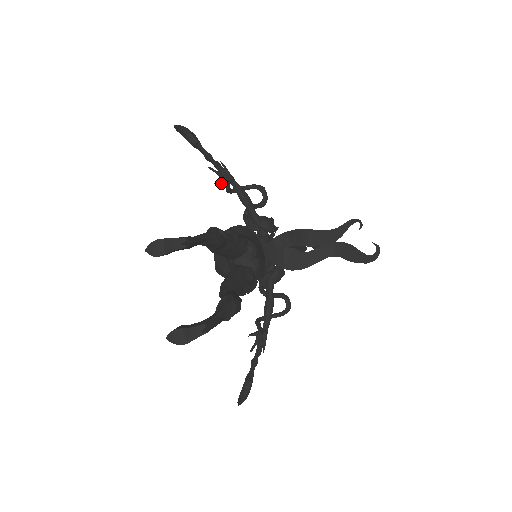
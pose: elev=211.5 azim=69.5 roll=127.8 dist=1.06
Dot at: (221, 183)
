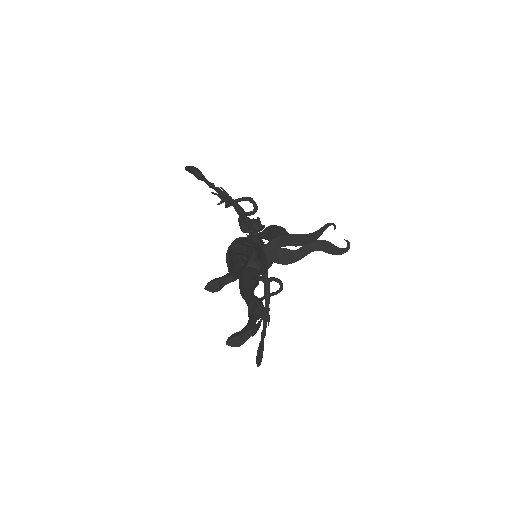
Dot at: occluded
